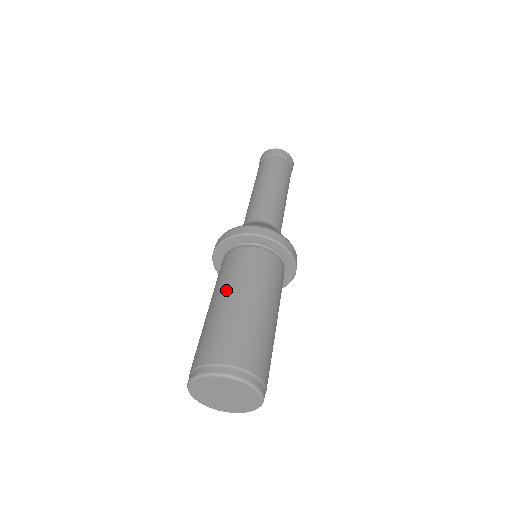
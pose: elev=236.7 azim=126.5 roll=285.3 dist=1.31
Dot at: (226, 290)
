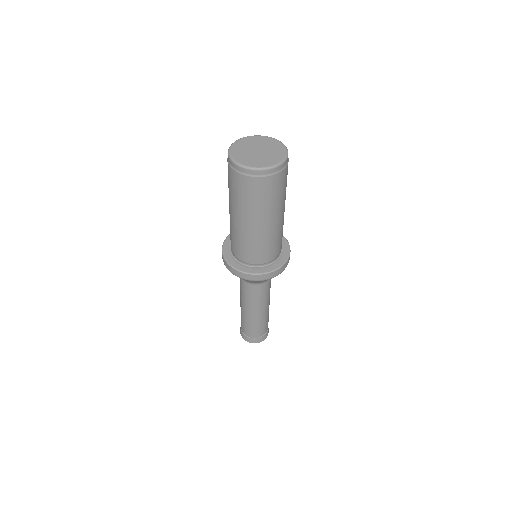
Dot at: occluded
